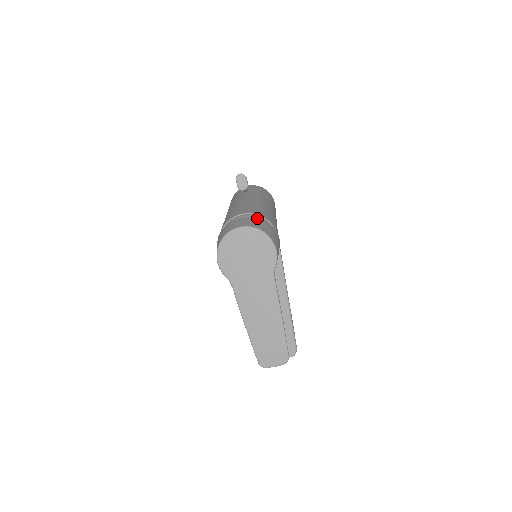
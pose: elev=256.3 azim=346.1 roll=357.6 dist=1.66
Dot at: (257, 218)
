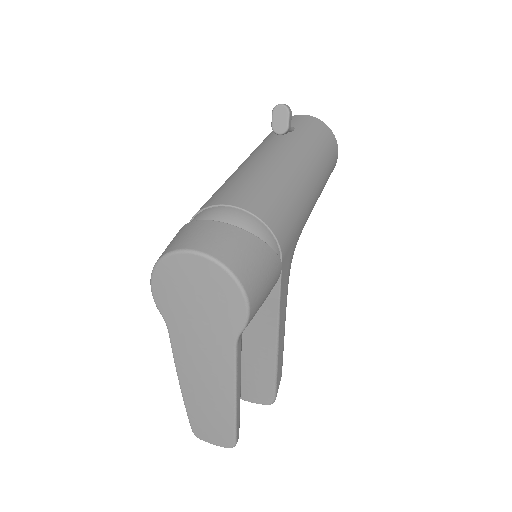
Dot at: (244, 230)
